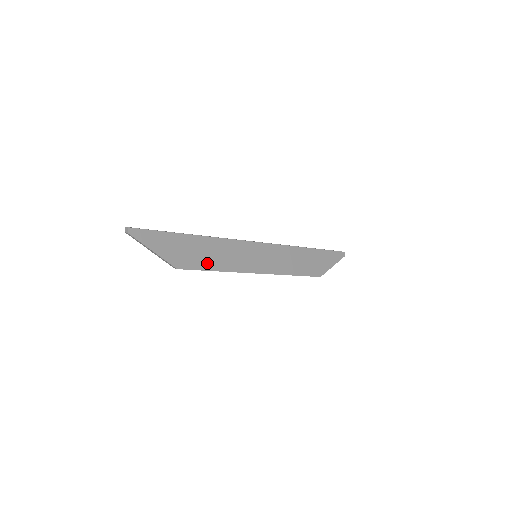
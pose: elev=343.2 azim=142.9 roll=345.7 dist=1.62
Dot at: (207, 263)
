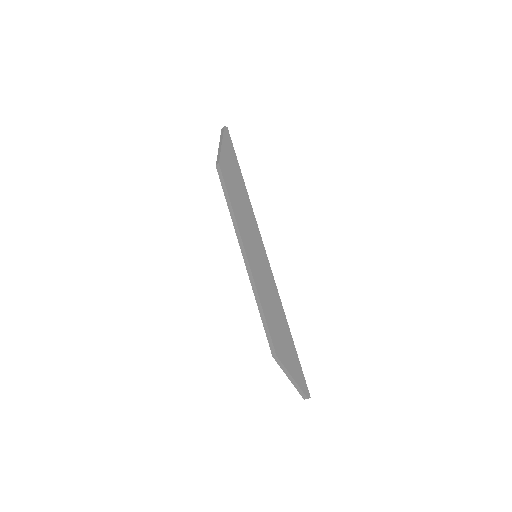
Dot at: (233, 195)
